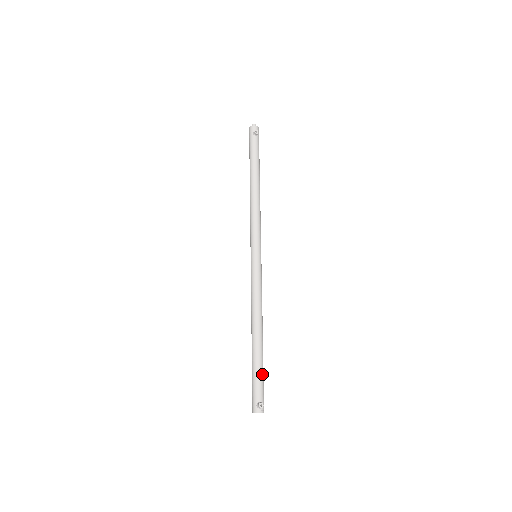
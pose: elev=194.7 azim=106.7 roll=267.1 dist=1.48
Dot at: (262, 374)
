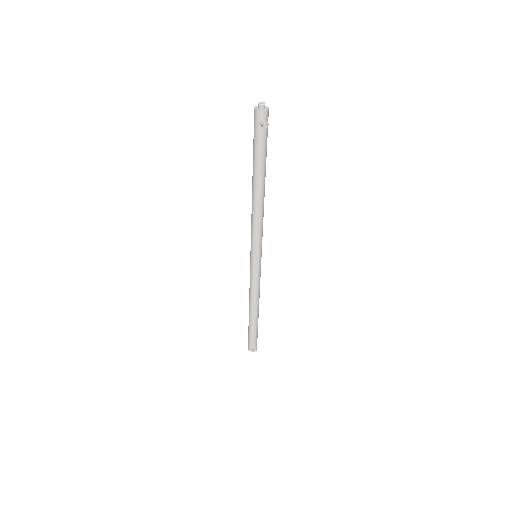
Dot at: (257, 332)
